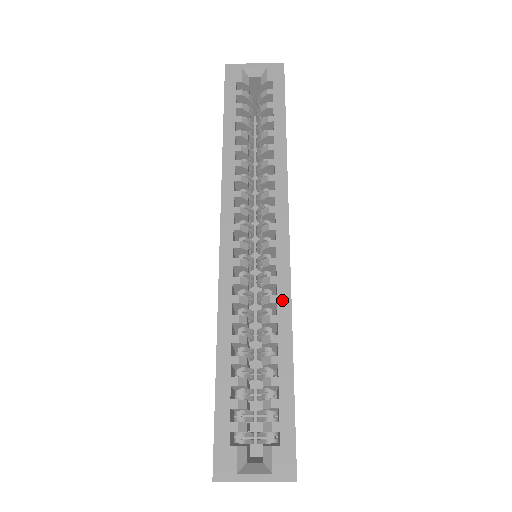
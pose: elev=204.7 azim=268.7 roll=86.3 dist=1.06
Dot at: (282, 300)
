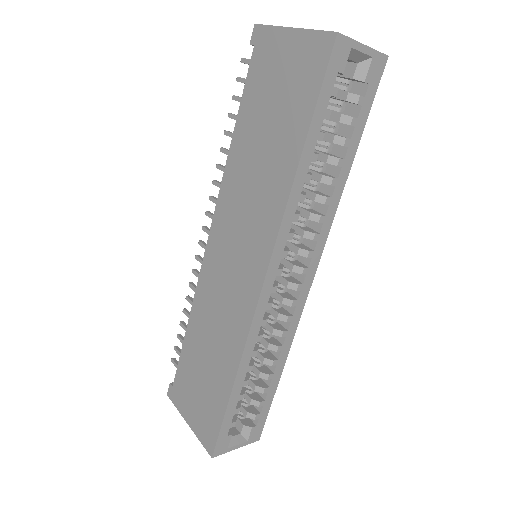
Dot at: (290, 334)
